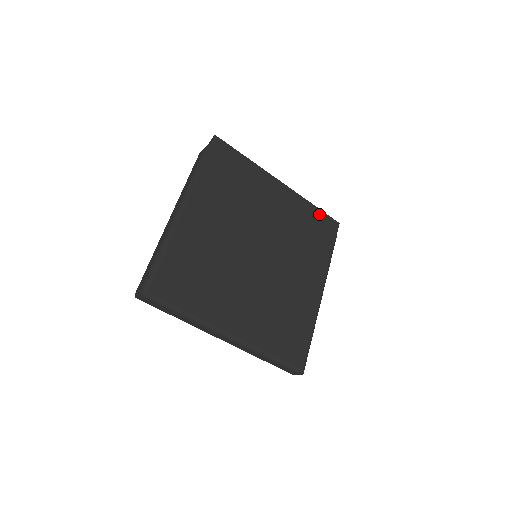
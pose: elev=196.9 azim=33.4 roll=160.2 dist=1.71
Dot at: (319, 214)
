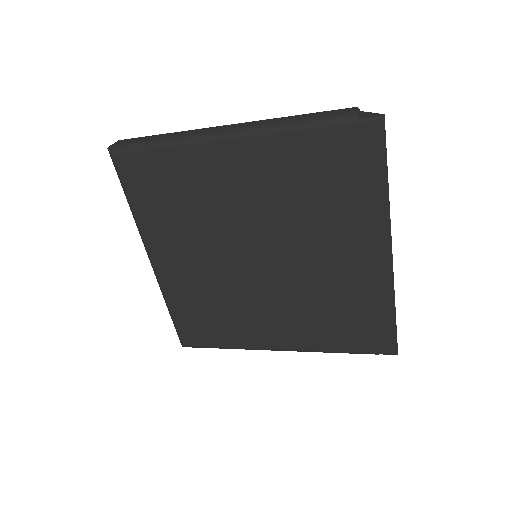
Dot at: (387, 322)
